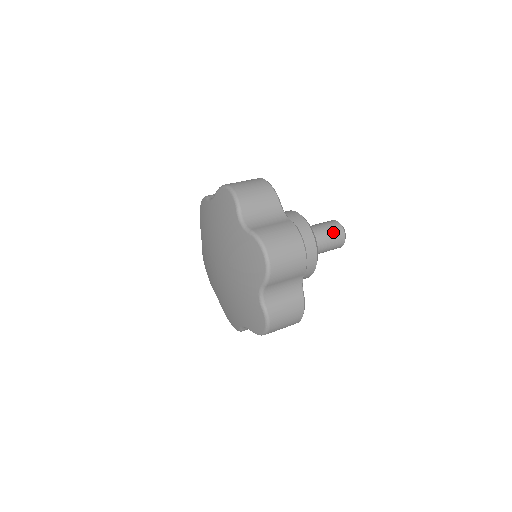
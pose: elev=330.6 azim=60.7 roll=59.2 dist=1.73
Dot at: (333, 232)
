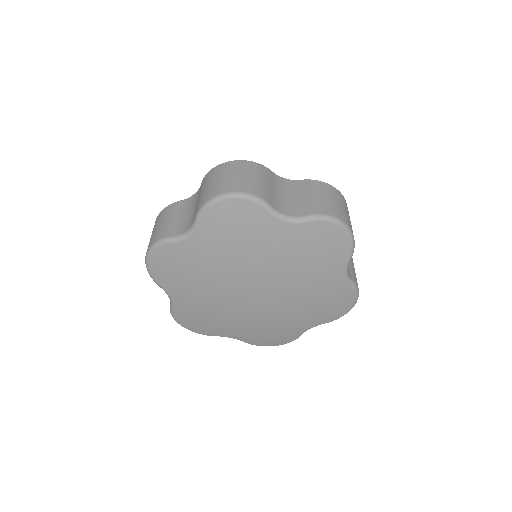
Dot at: occluded
